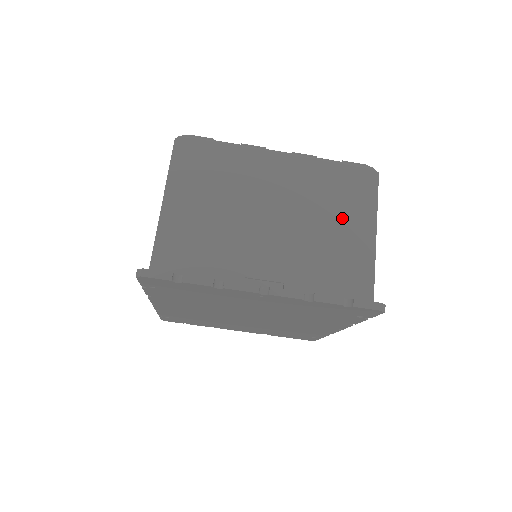
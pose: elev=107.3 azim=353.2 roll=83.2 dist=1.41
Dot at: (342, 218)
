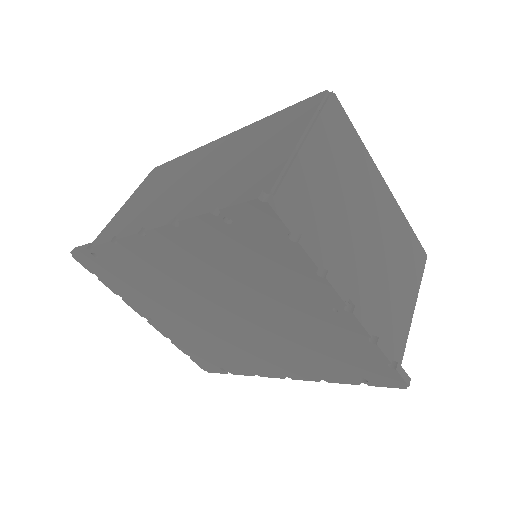
Dot at: (403, 279)
